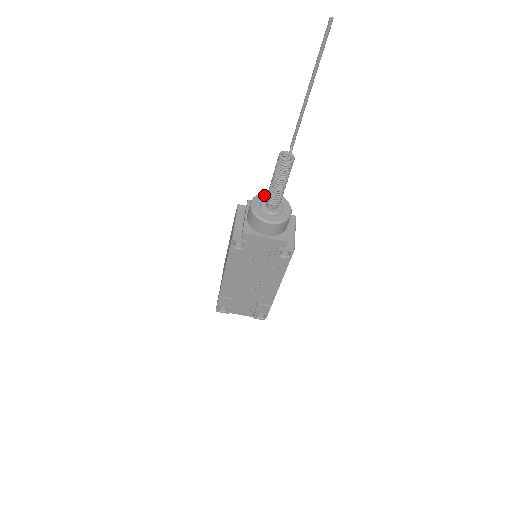
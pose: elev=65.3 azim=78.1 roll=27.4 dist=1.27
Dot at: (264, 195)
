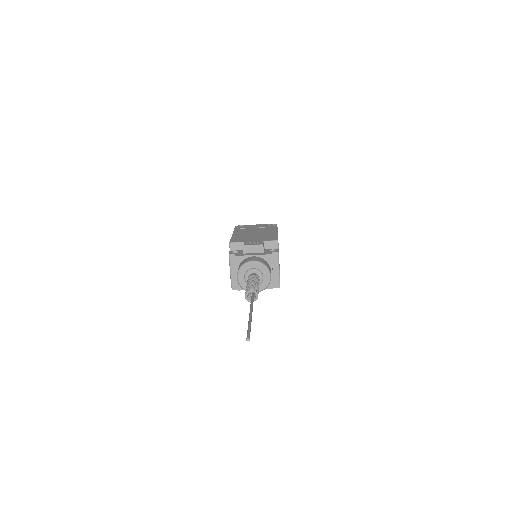
Dot at: (246, 267)
